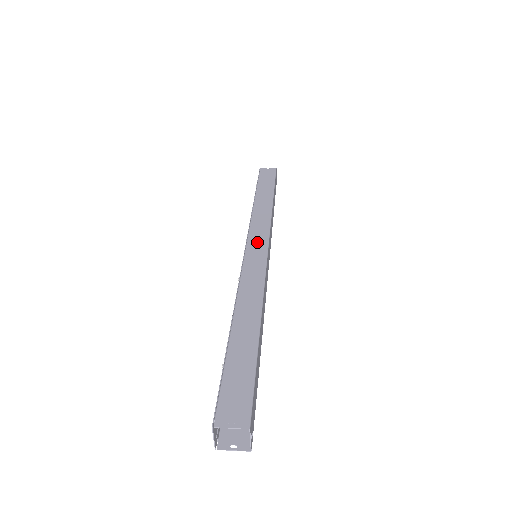
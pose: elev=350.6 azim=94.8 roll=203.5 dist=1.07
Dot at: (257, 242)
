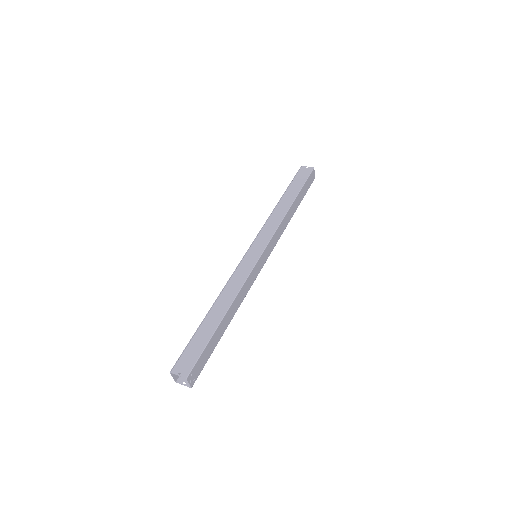
Dot at: (258, 247)
